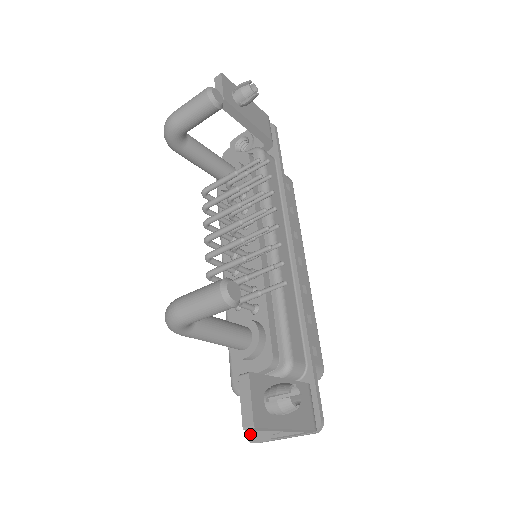
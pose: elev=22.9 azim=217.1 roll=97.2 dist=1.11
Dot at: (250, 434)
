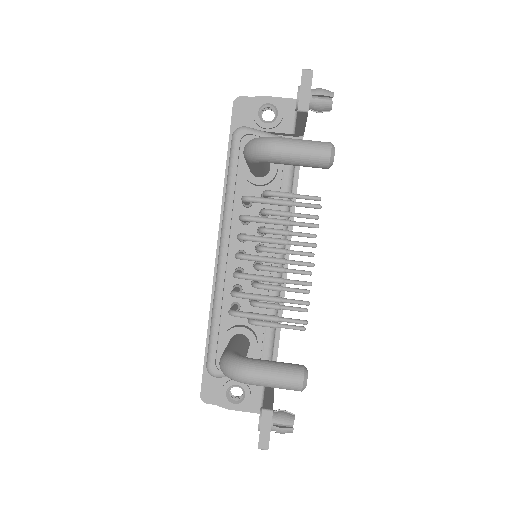
Dot at: (205, 396)
